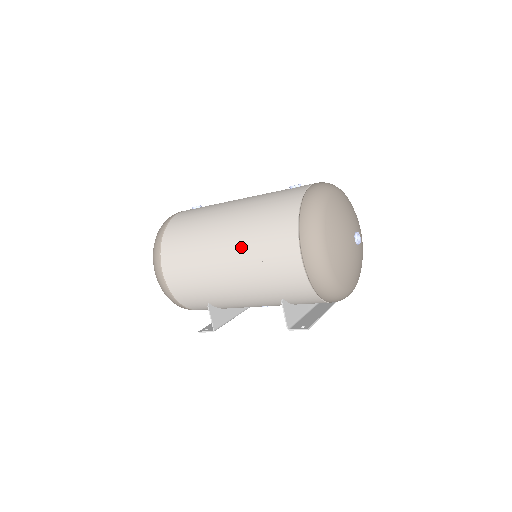
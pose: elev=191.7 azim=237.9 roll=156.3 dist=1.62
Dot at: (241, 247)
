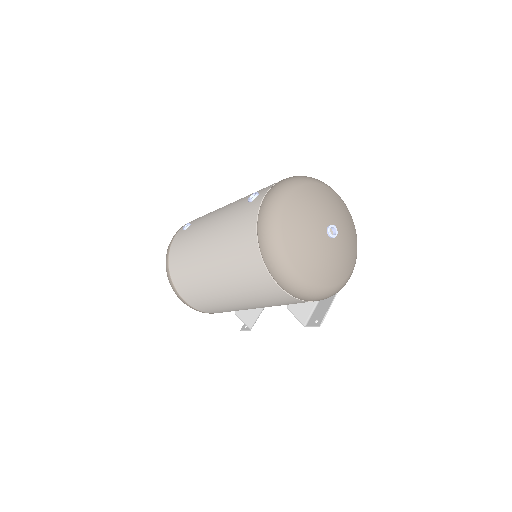
Dot at: (228, 280)
